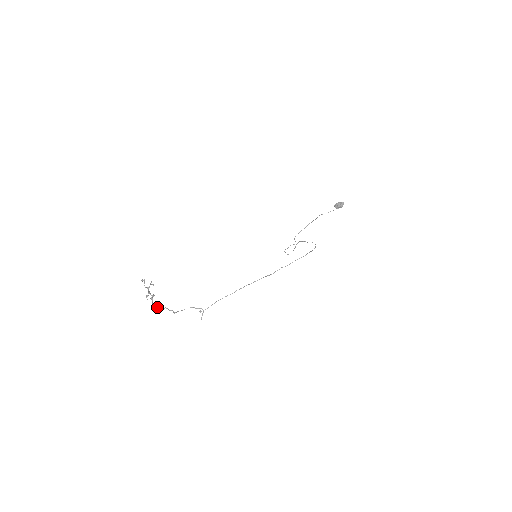
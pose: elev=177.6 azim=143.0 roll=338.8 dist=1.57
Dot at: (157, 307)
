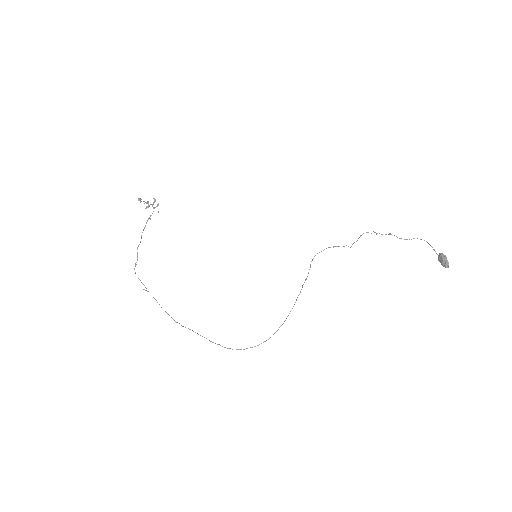
Dot at: (142, 232)
